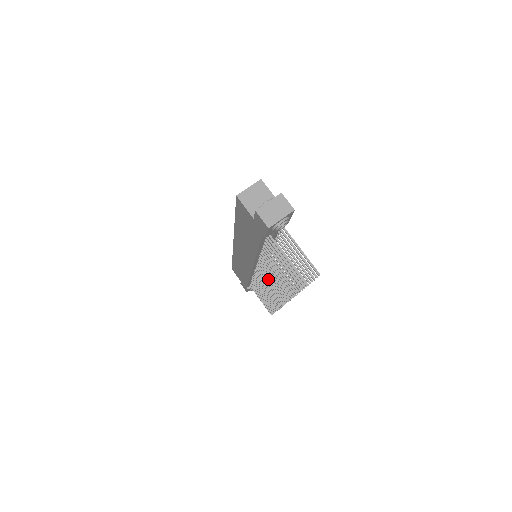
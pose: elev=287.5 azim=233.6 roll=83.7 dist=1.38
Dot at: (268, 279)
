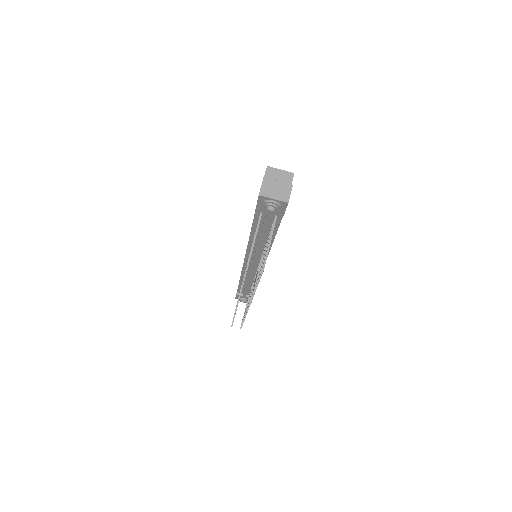
Dot at: occluded
